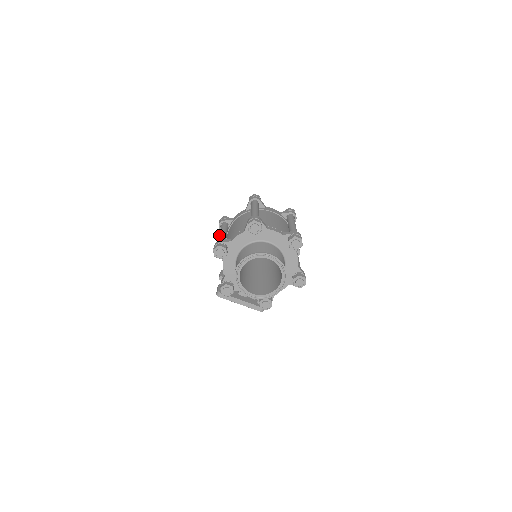
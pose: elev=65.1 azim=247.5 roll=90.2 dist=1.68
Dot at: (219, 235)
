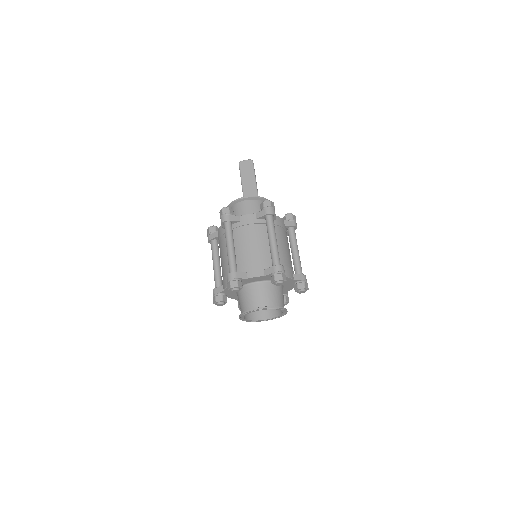
Dot at: (213, 268)
